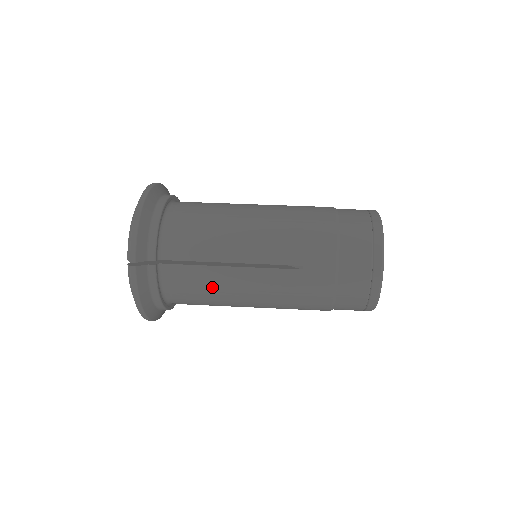
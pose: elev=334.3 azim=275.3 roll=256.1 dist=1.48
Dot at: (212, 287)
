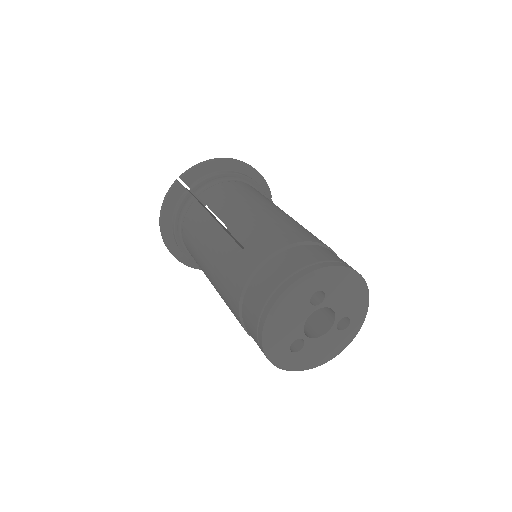
Dot at: (198, 231)
